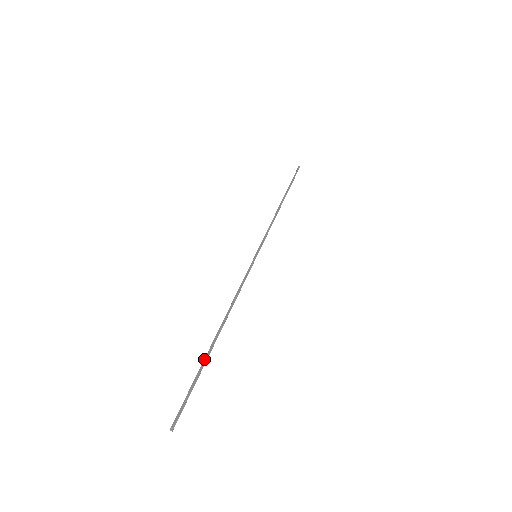
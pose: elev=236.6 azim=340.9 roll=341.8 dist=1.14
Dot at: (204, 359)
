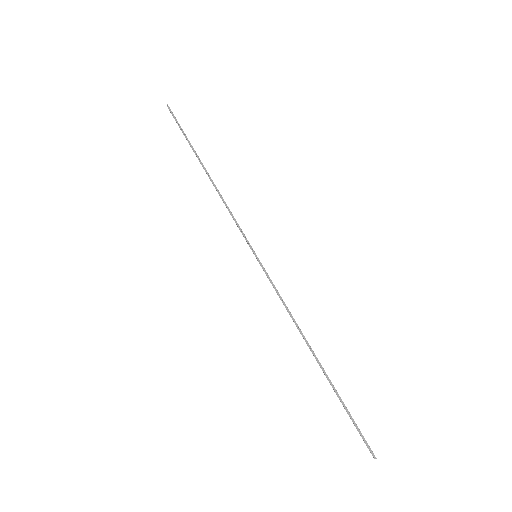
Dot at: (333, 388)
